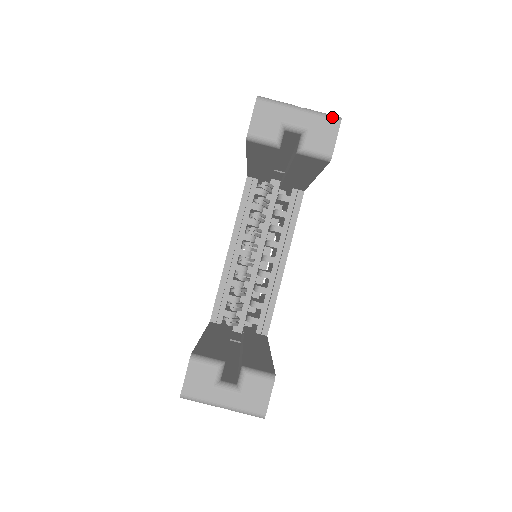
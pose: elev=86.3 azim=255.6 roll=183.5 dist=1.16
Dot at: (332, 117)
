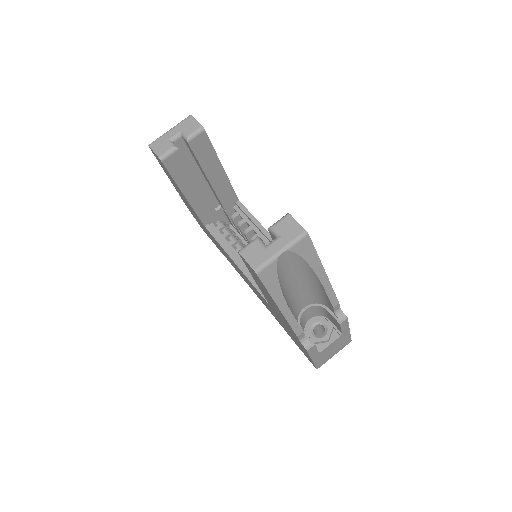
Dot at: (186, 118)
